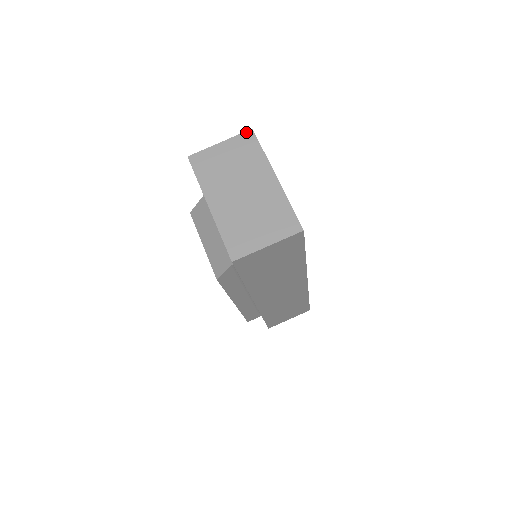
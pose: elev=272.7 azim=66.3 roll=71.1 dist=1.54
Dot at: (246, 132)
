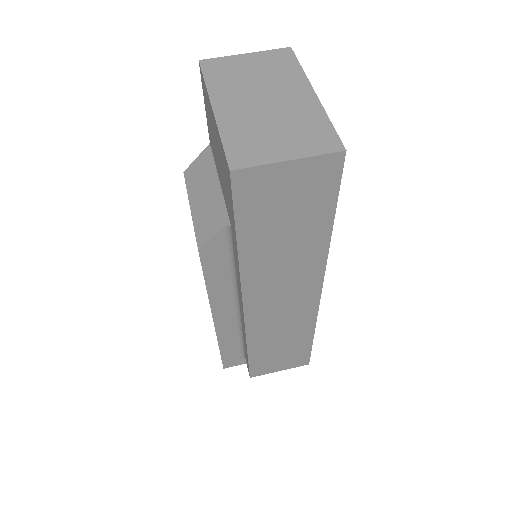
Dot at: (282, 49)
